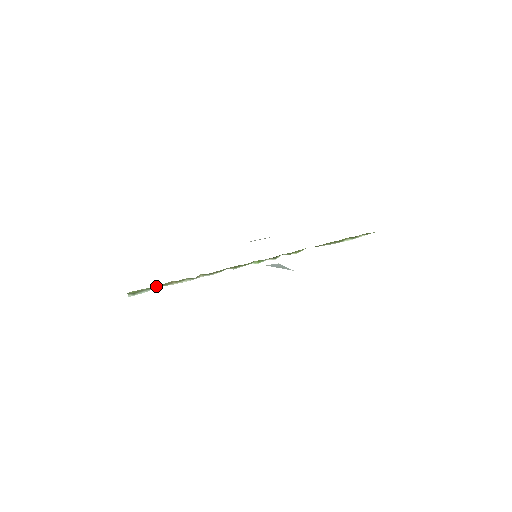
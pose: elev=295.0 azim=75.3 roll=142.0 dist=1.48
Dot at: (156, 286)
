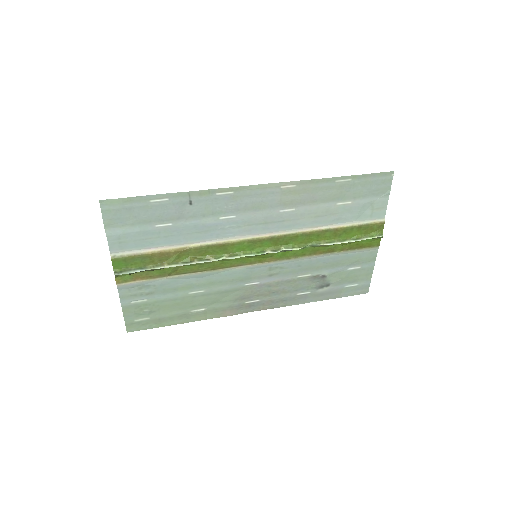
Dot at: (146, 268)
